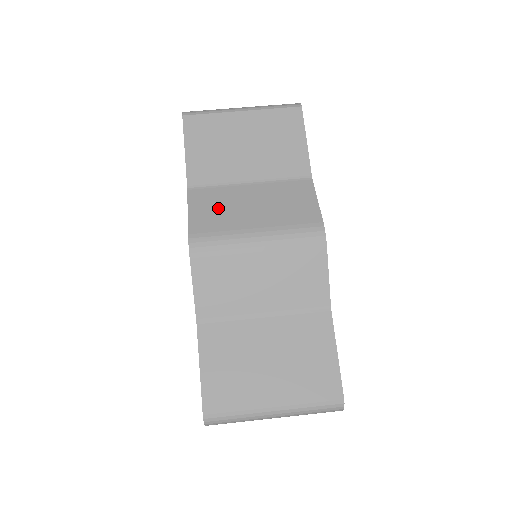
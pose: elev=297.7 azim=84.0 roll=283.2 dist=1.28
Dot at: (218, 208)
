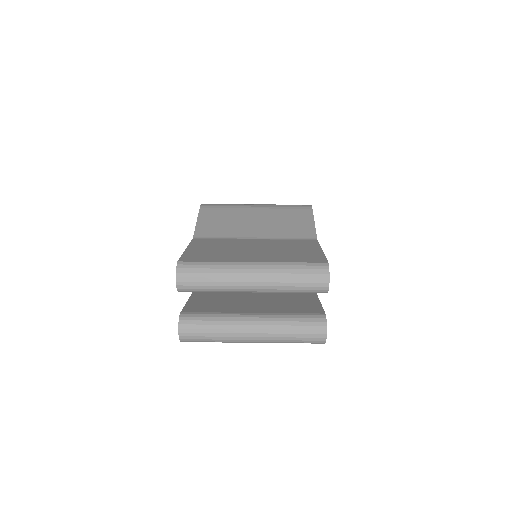
Dot at: occluded
